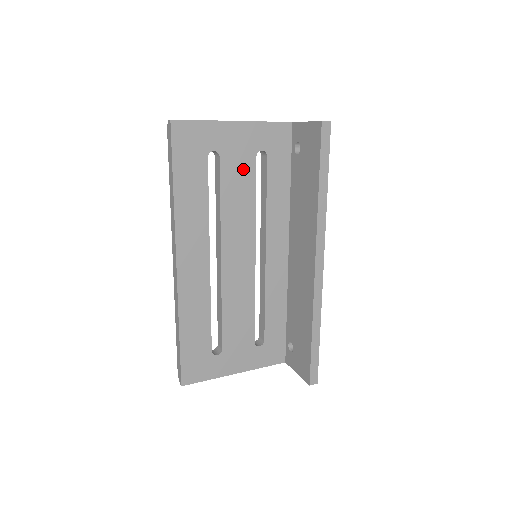
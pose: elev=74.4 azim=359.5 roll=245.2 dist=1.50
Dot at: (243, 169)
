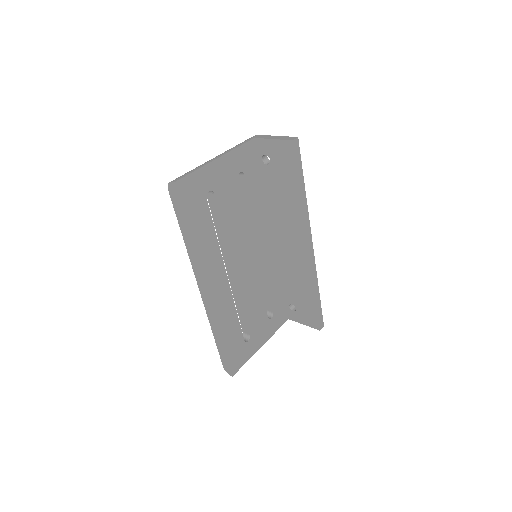
Dot at: (231, 194)
